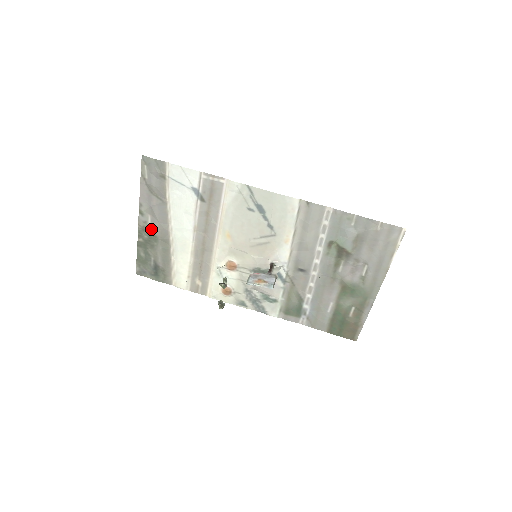
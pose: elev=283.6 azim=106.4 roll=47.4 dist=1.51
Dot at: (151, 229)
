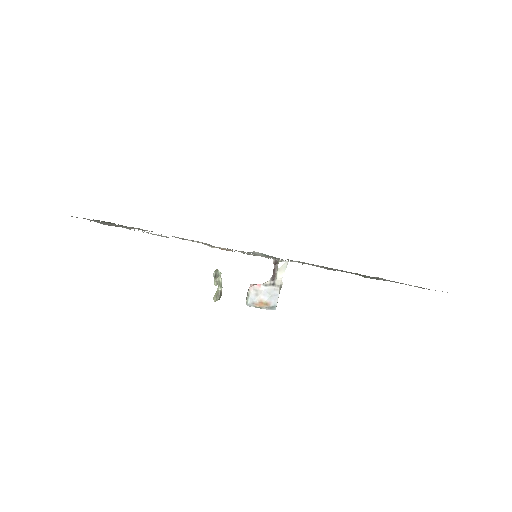
Dot at: occluded
